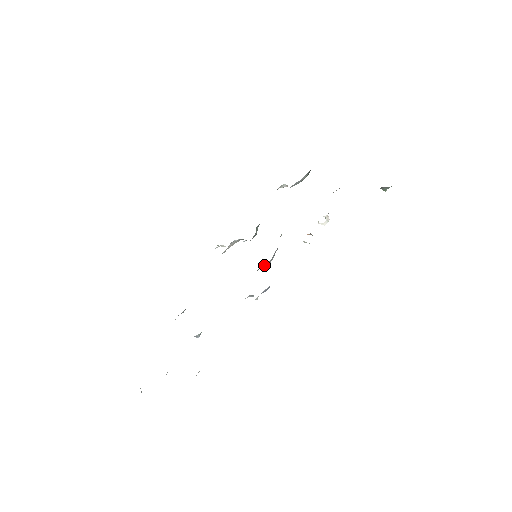
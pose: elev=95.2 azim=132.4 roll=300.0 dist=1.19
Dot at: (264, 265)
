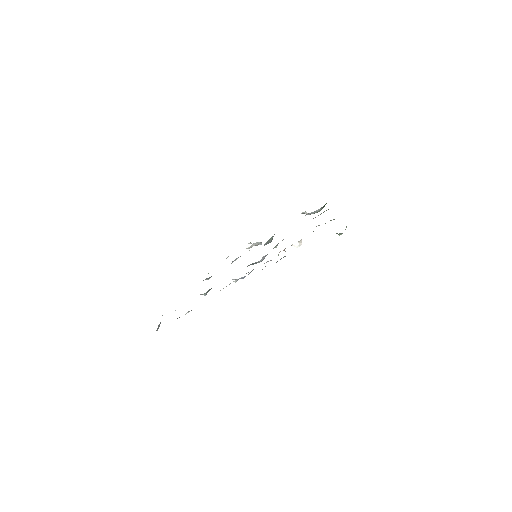
Dot at: (254, 263)
